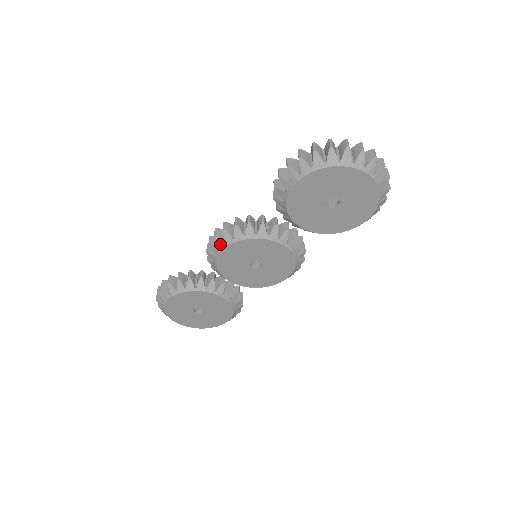
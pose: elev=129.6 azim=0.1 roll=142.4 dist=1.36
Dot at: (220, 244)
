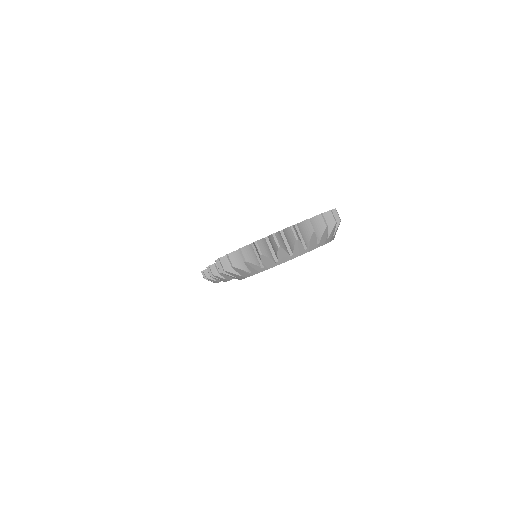
Dot at: occluded
